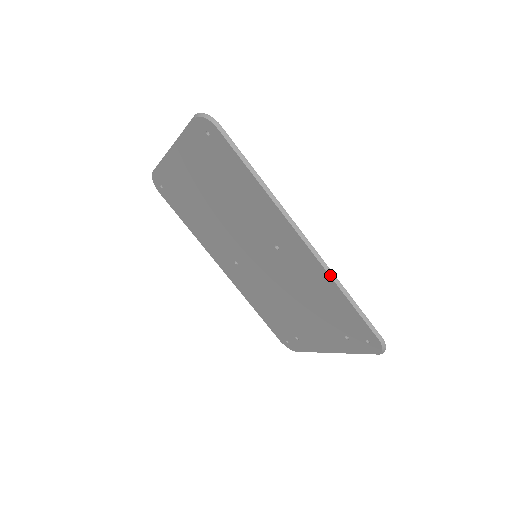
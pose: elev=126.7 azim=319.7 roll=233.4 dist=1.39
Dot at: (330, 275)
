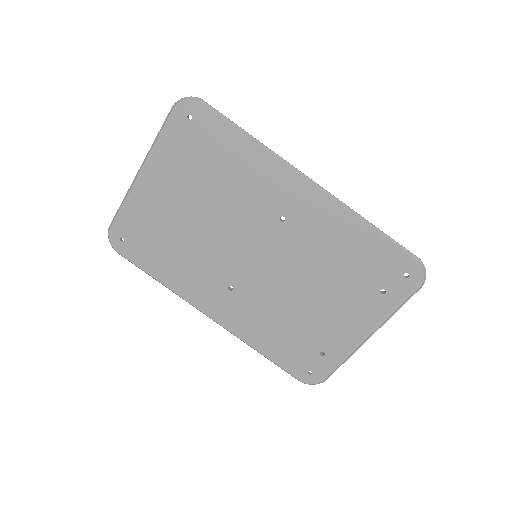
Dot at: (348, 210)
